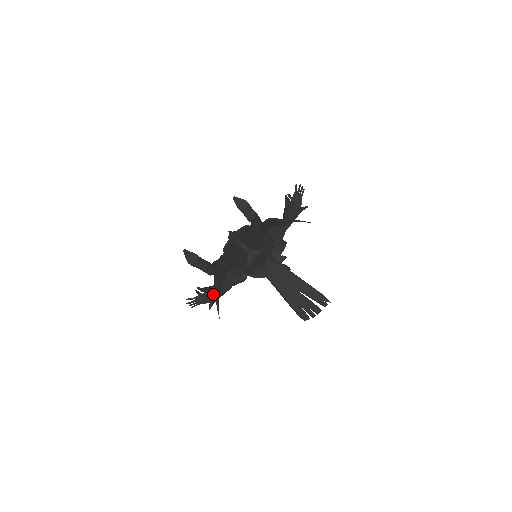
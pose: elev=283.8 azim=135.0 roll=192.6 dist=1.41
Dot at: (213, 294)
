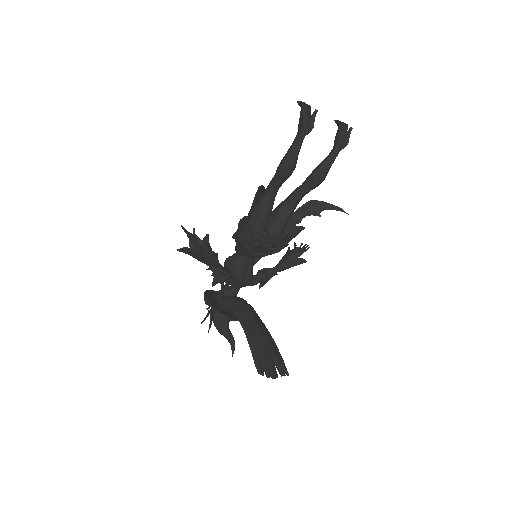
Dot at: (208, 244)
